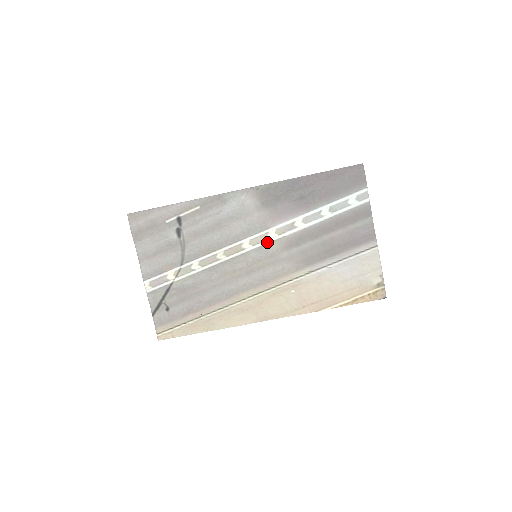
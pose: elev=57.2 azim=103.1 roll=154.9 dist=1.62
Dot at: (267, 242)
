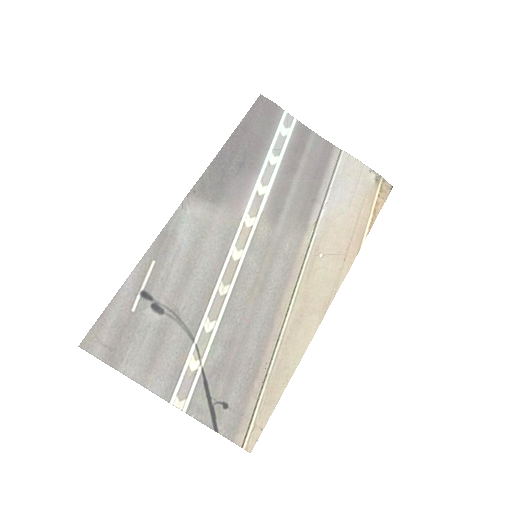
Dot at: (252, 233)
